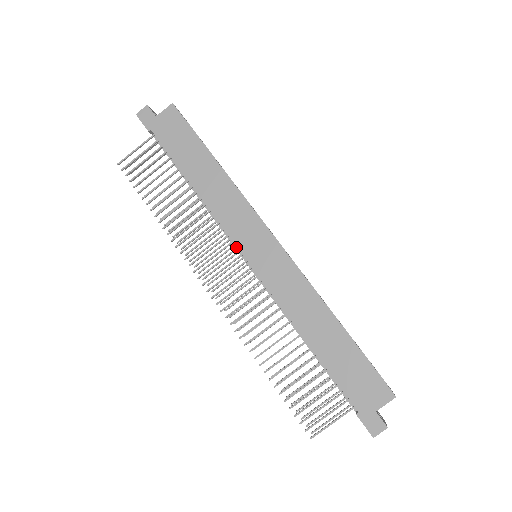
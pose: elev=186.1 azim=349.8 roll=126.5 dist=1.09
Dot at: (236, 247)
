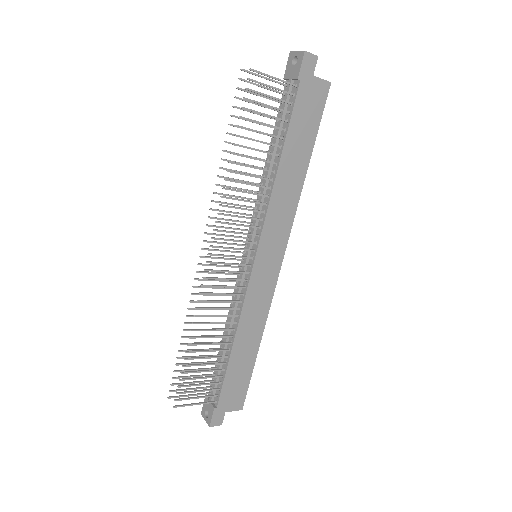
Dot at: (253, 238)
